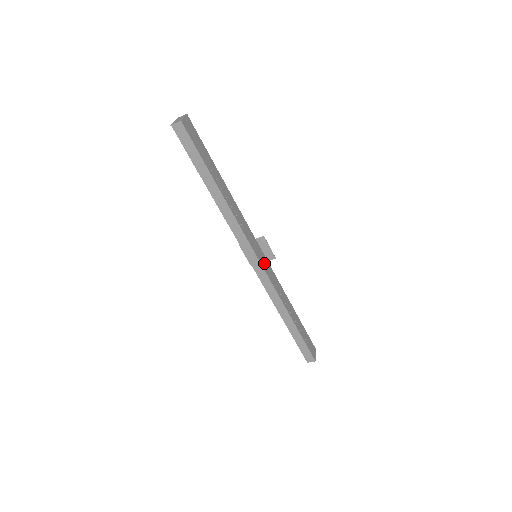
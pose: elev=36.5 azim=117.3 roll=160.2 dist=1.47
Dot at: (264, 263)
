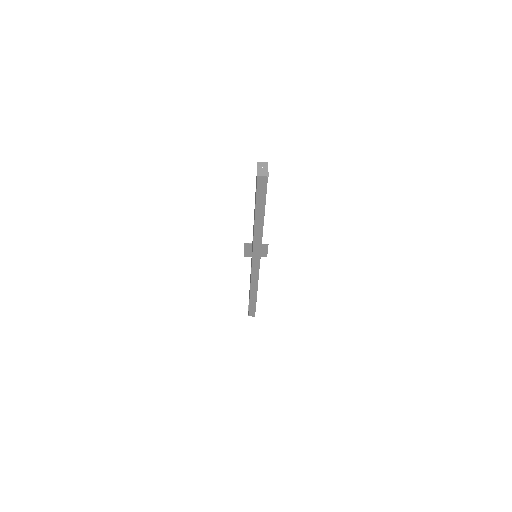
Dot at: occluded
